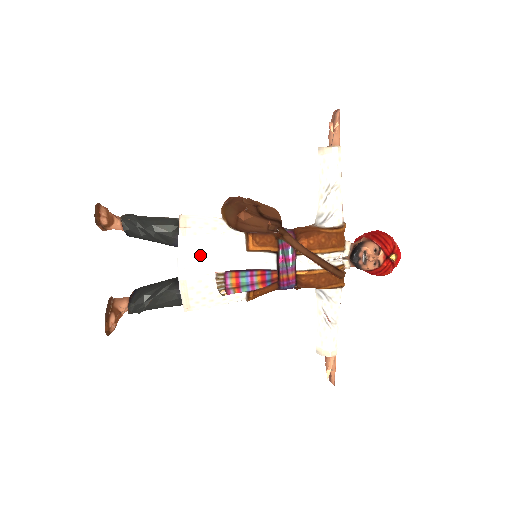
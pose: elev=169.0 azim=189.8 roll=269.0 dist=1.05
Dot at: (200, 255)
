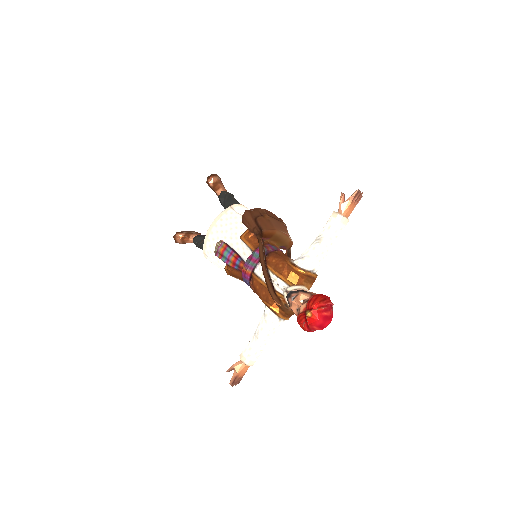
Dot at: (223, 225)
